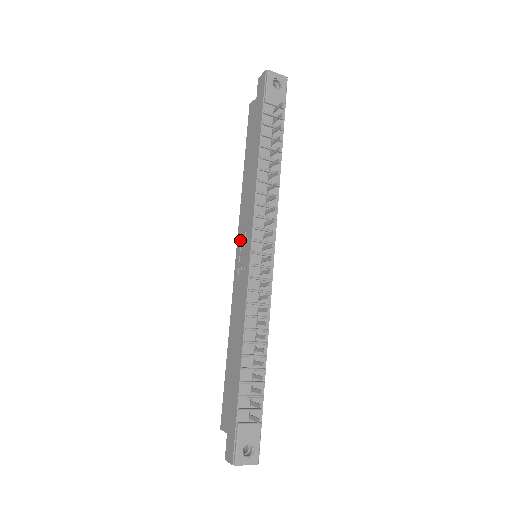
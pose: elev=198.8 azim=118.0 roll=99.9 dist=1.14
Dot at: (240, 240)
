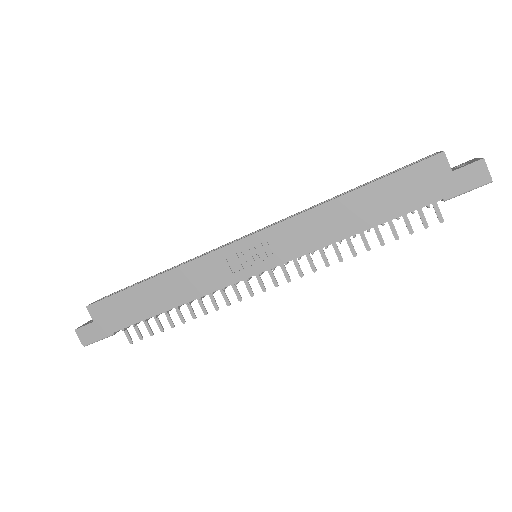
Dot at: (264, 240)
